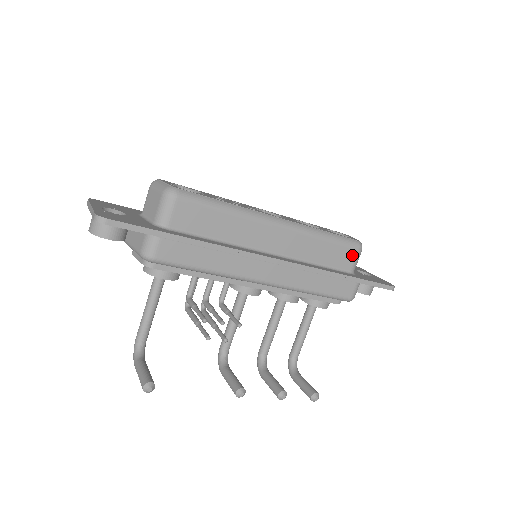
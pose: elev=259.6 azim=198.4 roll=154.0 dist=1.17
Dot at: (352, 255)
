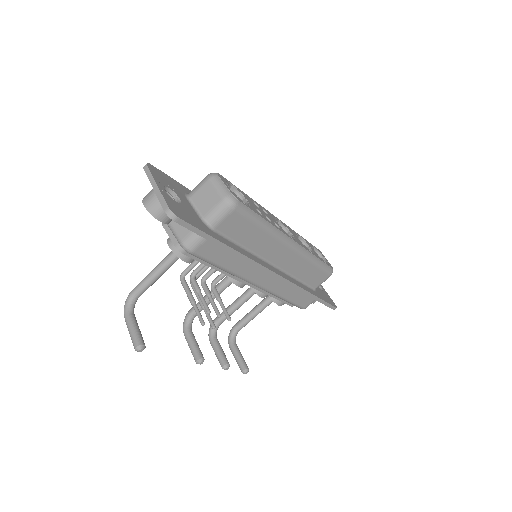
Dot at: (323, 278)
